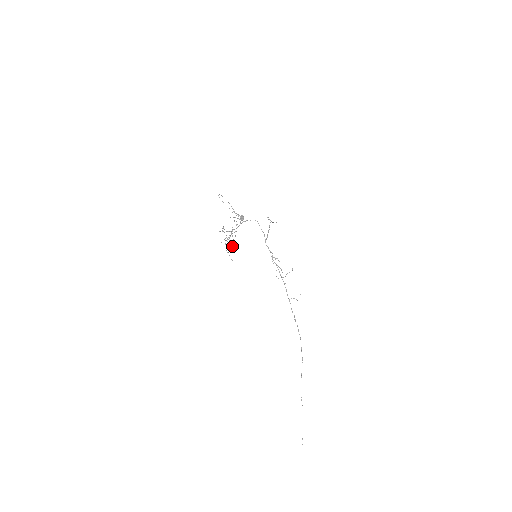
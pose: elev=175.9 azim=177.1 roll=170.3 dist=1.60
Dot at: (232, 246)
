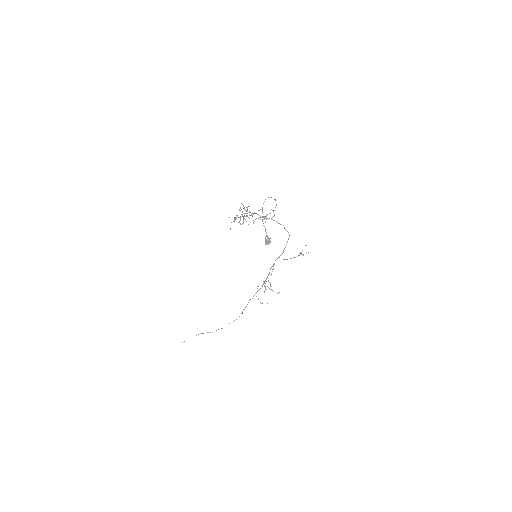
Dot at: (243, 223)
